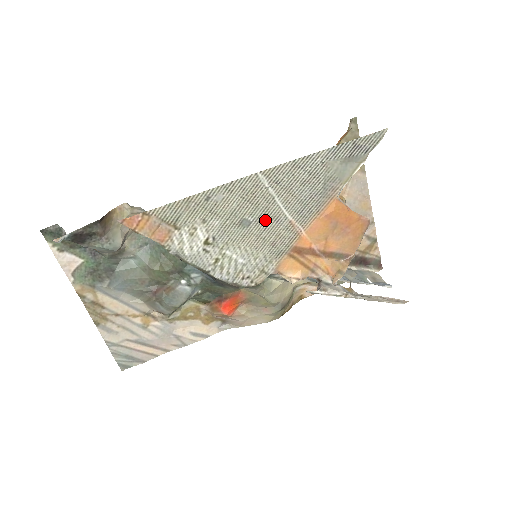
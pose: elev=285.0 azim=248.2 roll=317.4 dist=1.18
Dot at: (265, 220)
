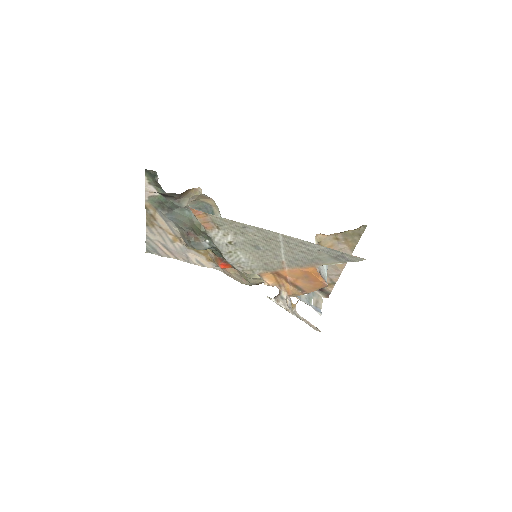
Dot at: (269, 252)
